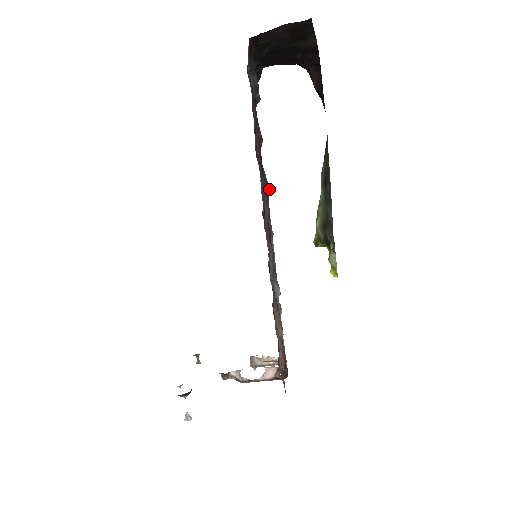
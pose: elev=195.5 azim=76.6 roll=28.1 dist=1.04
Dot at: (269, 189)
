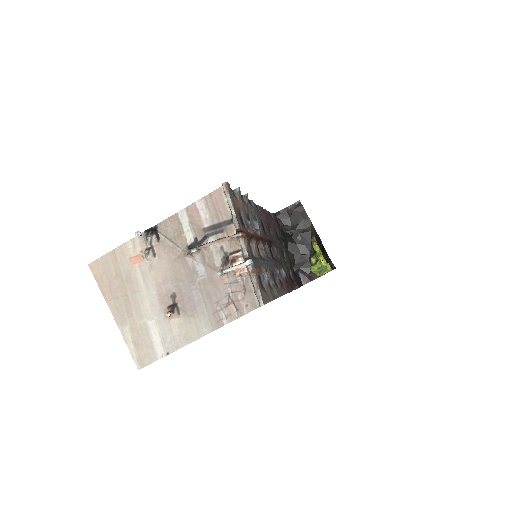
Dot at: (283, 268)
